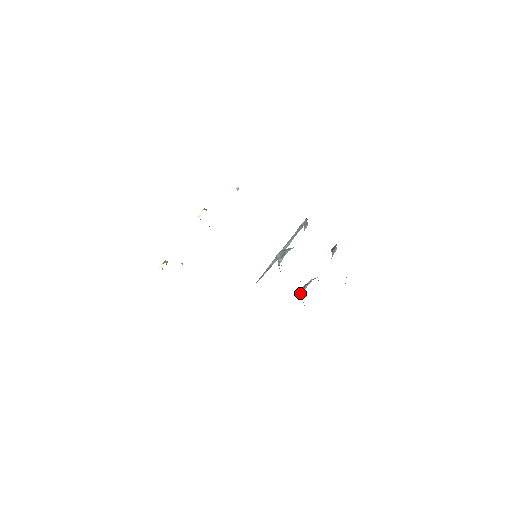
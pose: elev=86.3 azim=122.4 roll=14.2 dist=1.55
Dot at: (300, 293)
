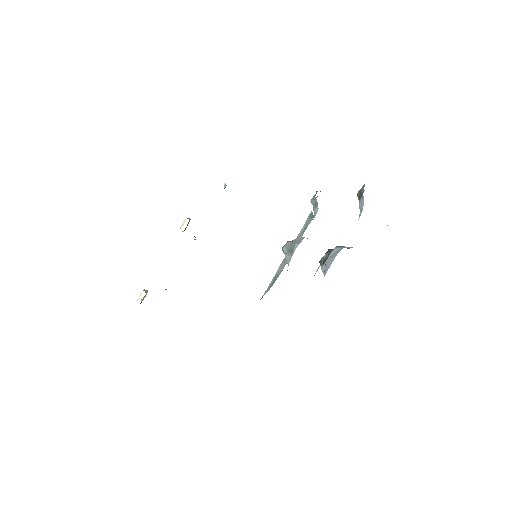
Dot at: occluded
